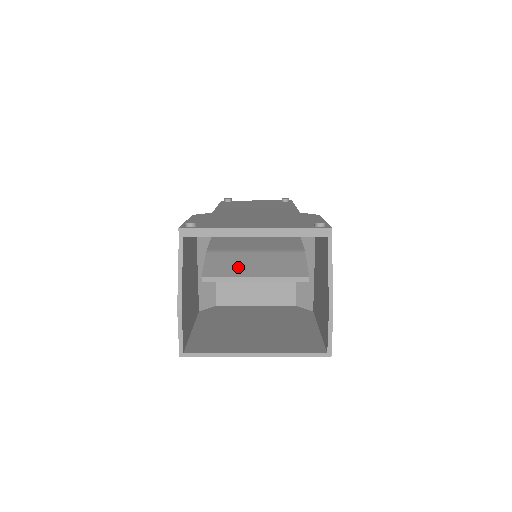
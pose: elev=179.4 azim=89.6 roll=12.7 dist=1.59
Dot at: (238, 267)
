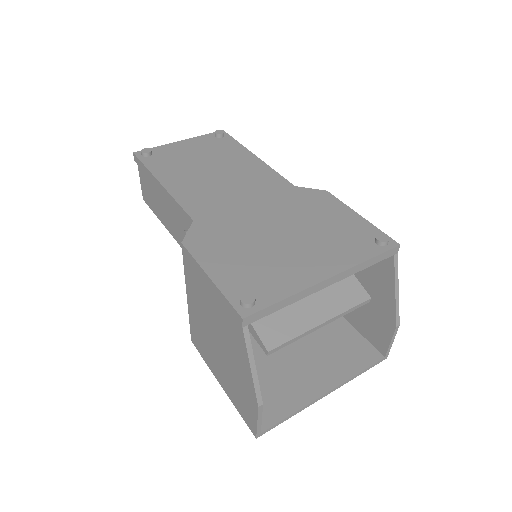
Dot at: (294, 315)
